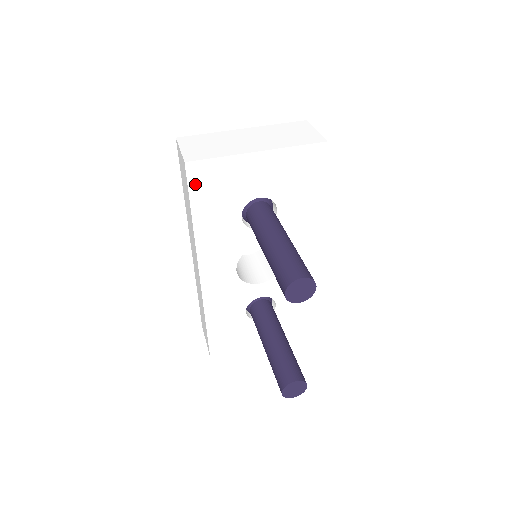
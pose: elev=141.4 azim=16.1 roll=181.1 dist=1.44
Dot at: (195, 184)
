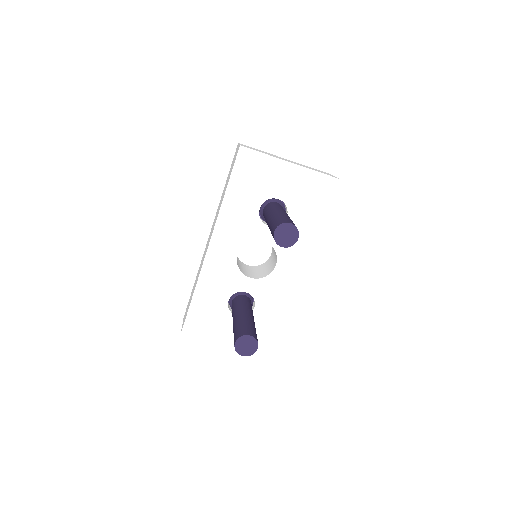
Dot at: (240, 165)
